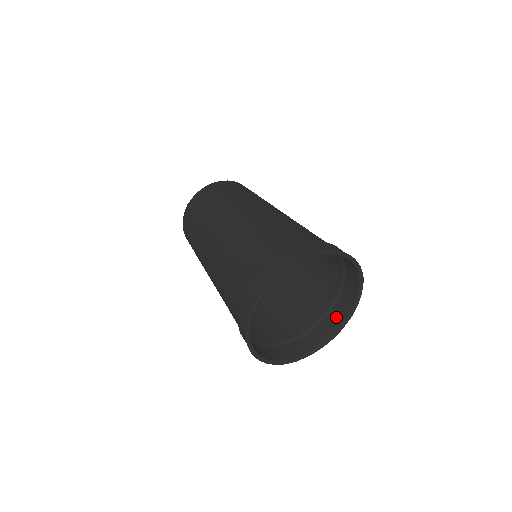
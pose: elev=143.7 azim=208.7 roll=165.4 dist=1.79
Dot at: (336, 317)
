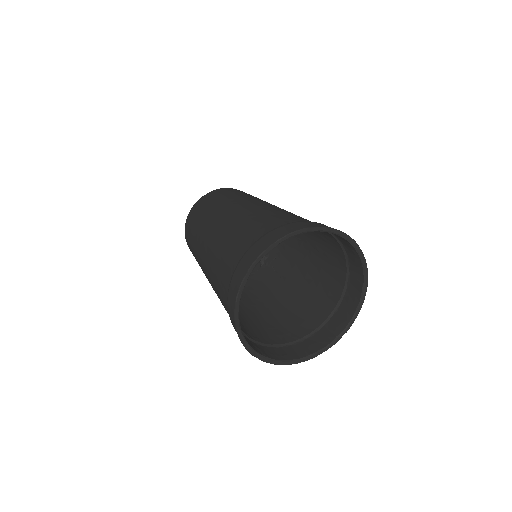
Dot at: (332, 328)
